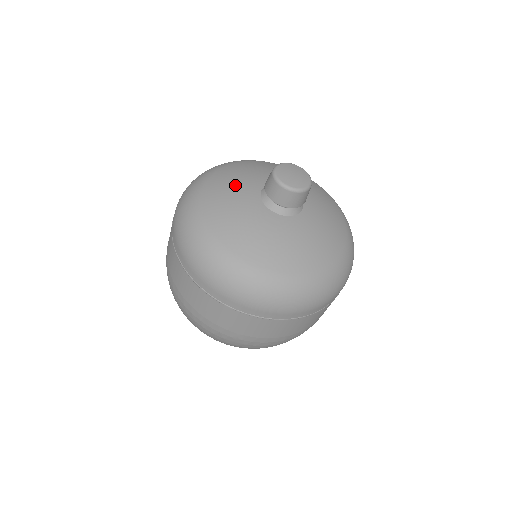
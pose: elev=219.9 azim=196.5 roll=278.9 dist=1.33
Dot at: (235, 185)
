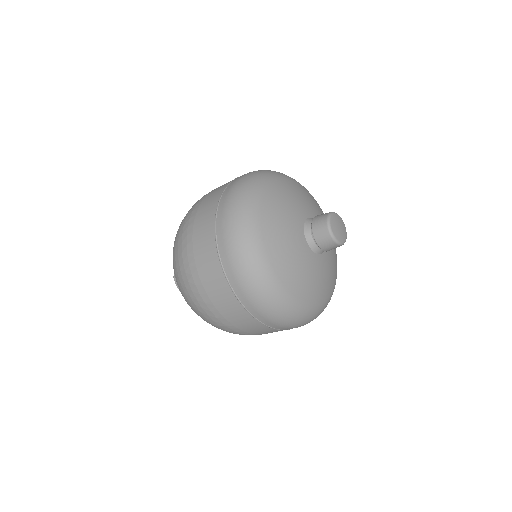
Dot at: (287, 209)
